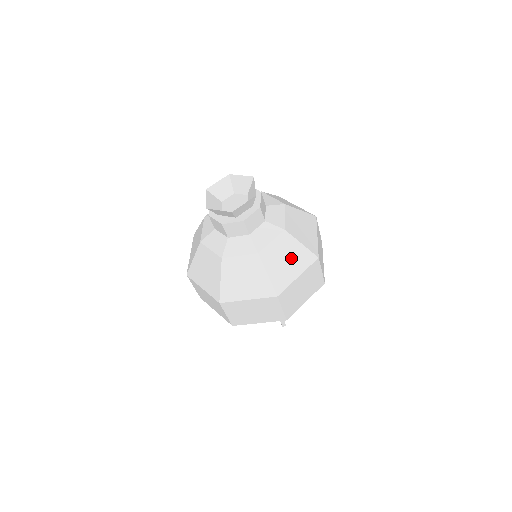
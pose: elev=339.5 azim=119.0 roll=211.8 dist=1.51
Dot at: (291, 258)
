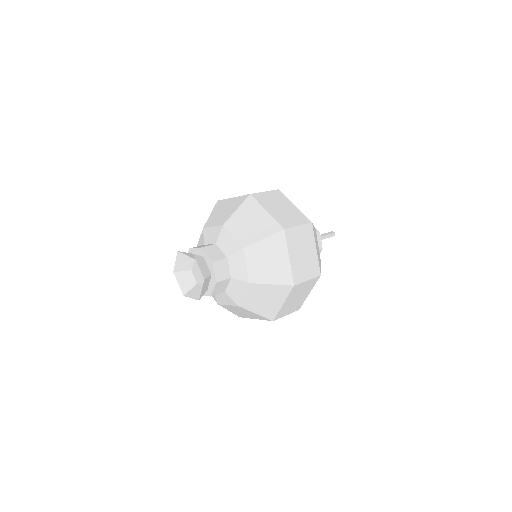
Dot at: (247, 314)
